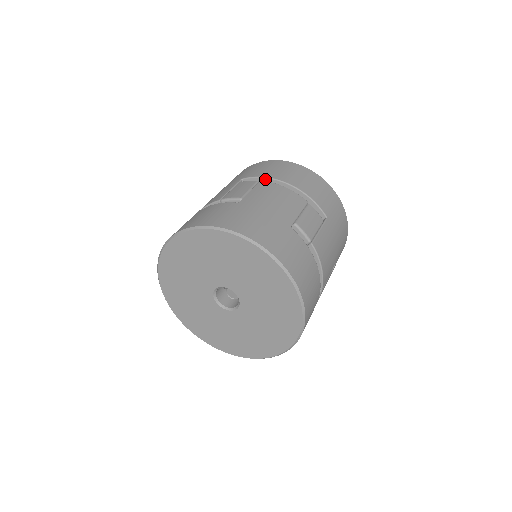
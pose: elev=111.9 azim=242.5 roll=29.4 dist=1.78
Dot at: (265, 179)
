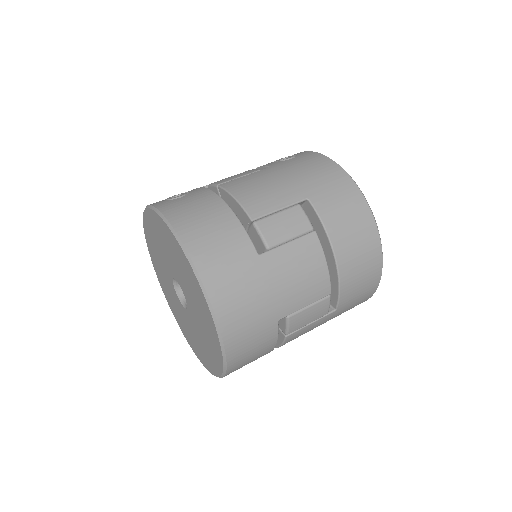
Dot at: (324, 230)
